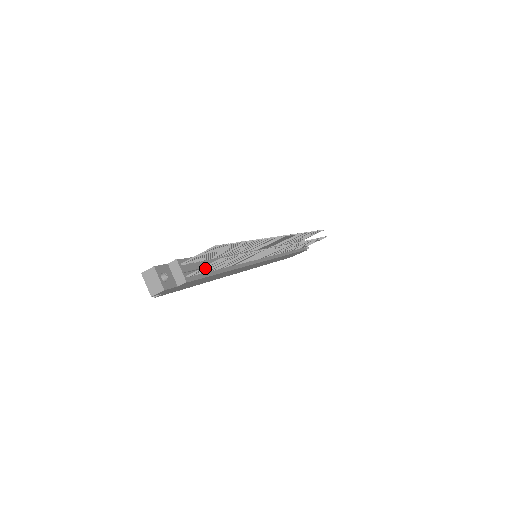
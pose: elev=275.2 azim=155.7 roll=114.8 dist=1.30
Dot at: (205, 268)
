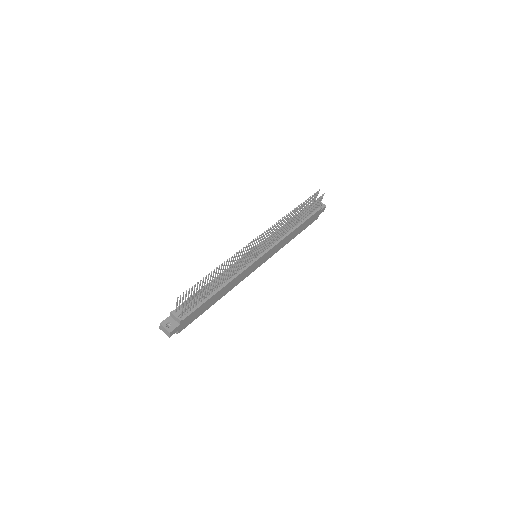
Dot at: (185, 309)
